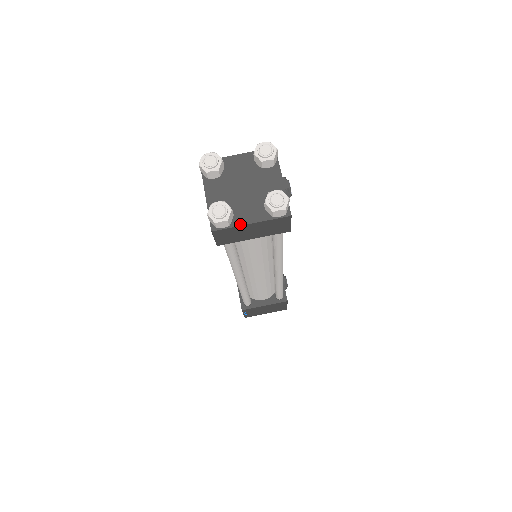
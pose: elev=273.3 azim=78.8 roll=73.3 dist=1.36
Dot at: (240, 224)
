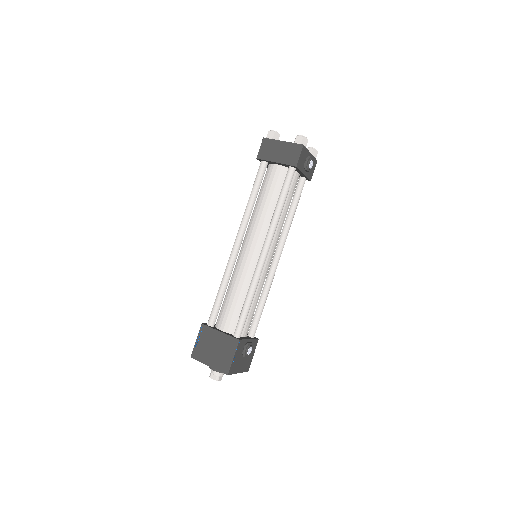
Dot at: (278, 140)
